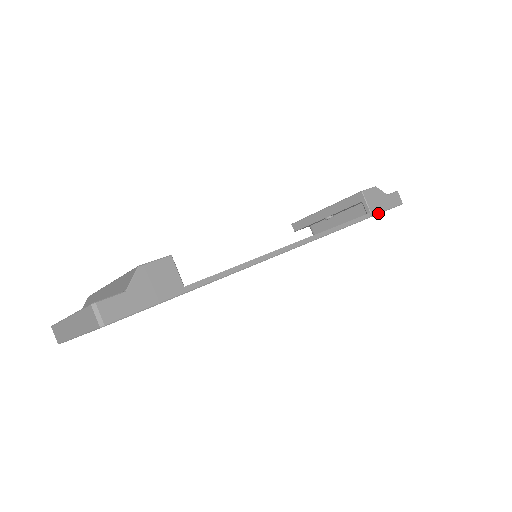
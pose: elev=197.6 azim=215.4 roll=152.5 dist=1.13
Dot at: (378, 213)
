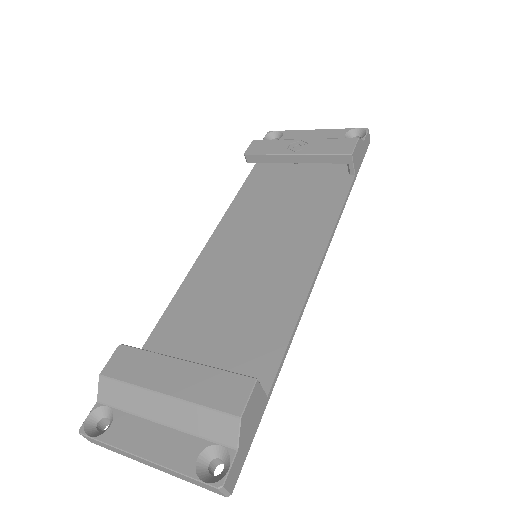
Dot at: (358, 171)
